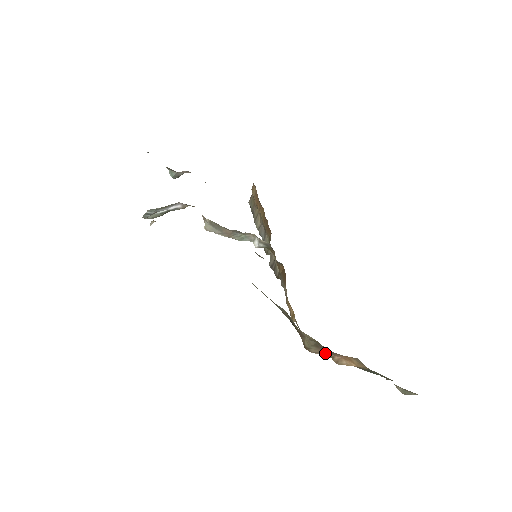
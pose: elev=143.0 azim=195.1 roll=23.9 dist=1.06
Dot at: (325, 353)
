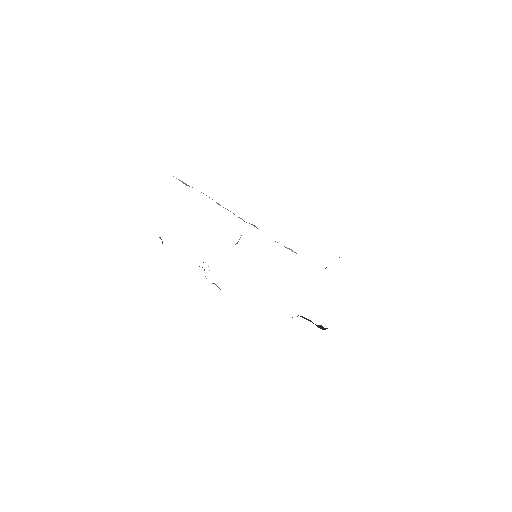
Dot at: occluded
